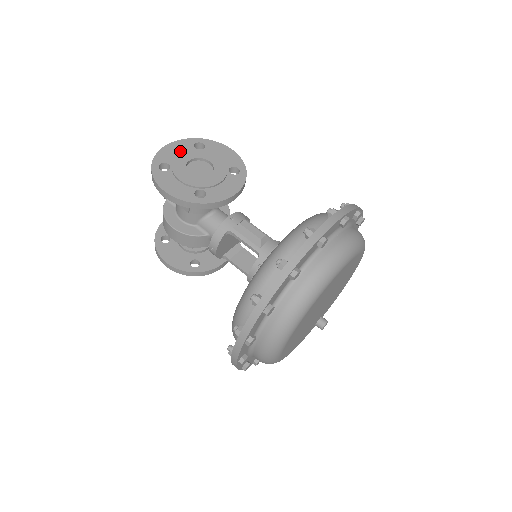
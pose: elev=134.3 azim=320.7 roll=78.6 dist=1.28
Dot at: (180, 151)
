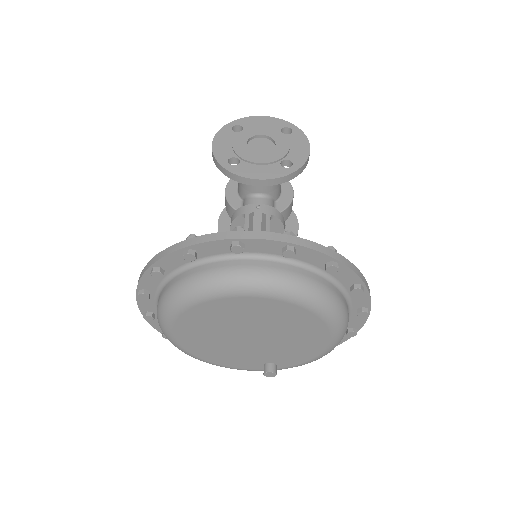
Dot at: (266, 125)
